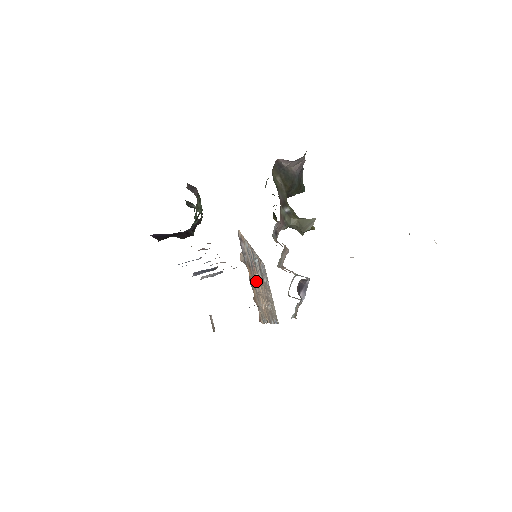
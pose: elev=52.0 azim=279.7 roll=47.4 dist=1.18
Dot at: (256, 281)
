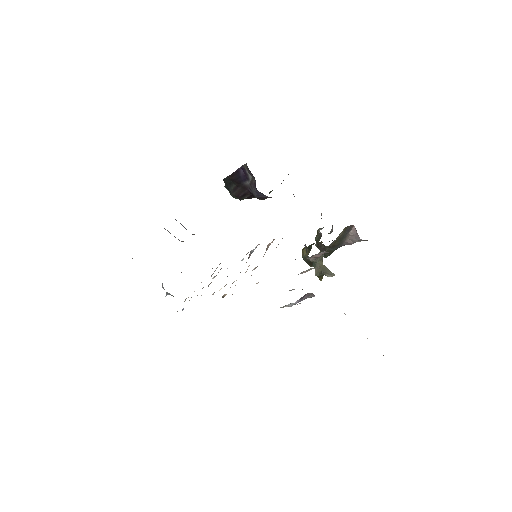
Dot at: occluded
